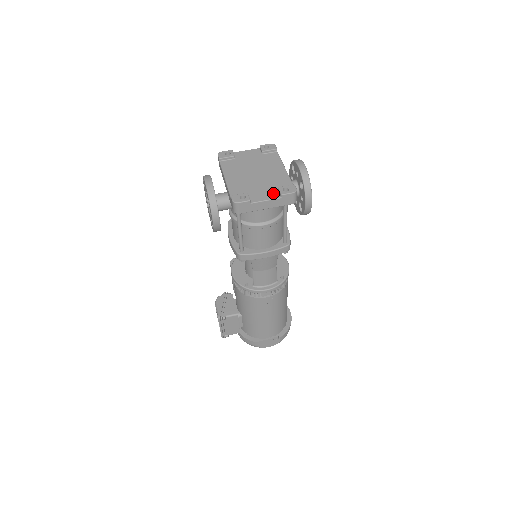
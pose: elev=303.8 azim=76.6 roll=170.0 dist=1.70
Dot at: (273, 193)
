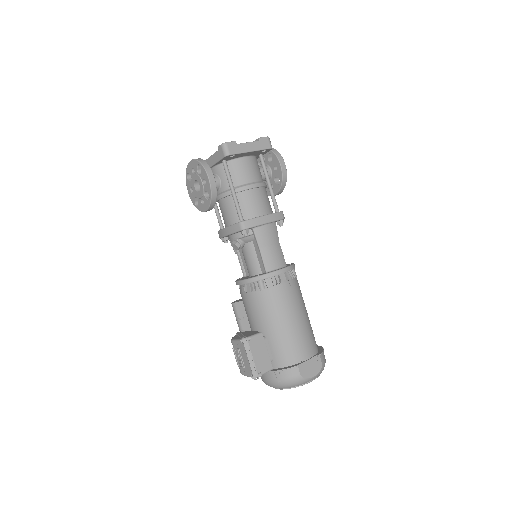
Dot at: occluded
